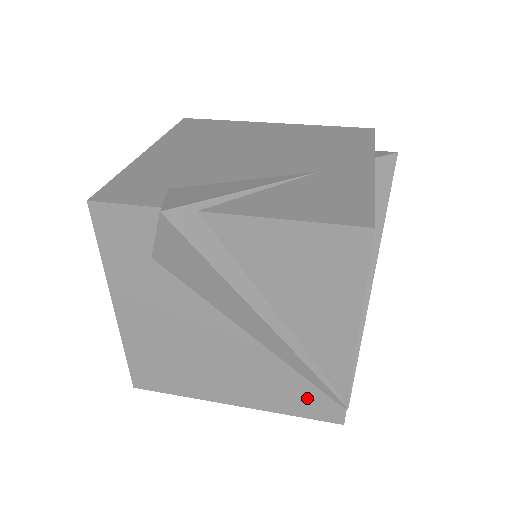
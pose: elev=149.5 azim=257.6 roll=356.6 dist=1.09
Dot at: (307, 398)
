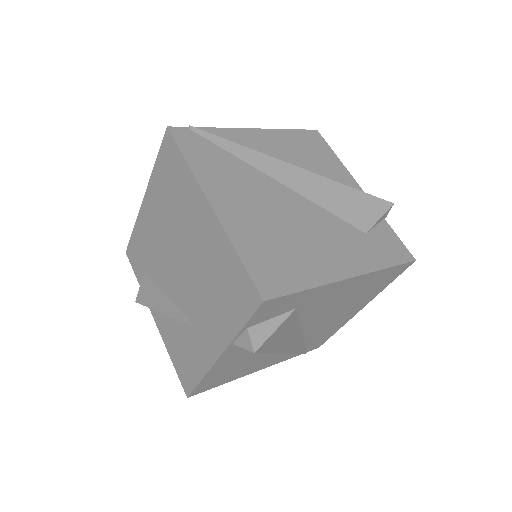
Dot at: occluded
